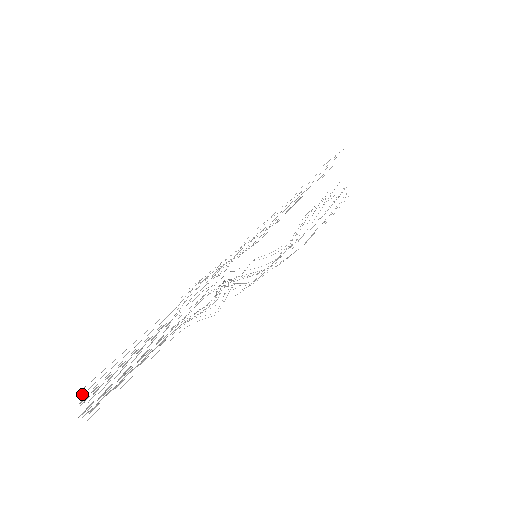
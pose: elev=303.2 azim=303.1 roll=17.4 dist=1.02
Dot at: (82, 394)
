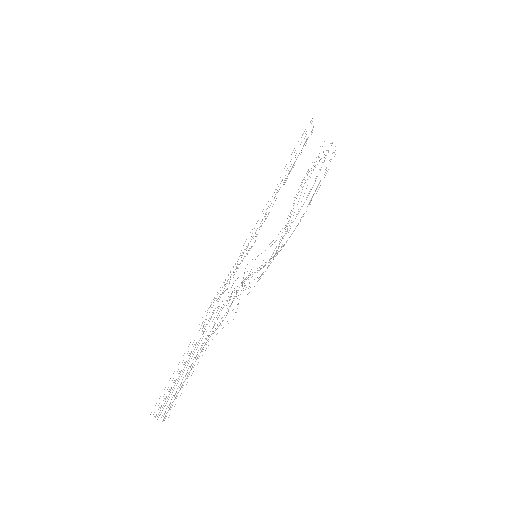
Dot at: (154, 412)
